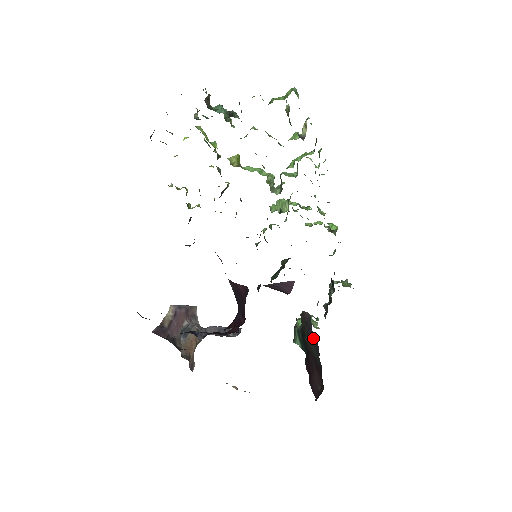
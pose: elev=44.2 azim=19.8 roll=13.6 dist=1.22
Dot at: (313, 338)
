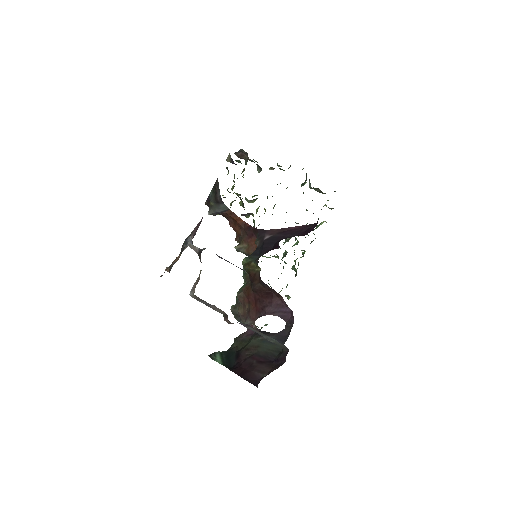
Dot at: (274, 333)
